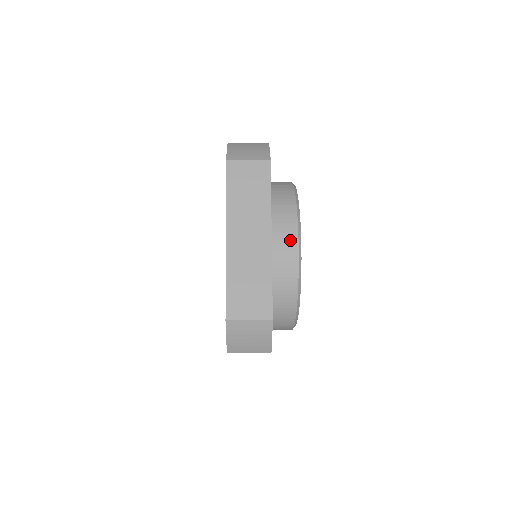
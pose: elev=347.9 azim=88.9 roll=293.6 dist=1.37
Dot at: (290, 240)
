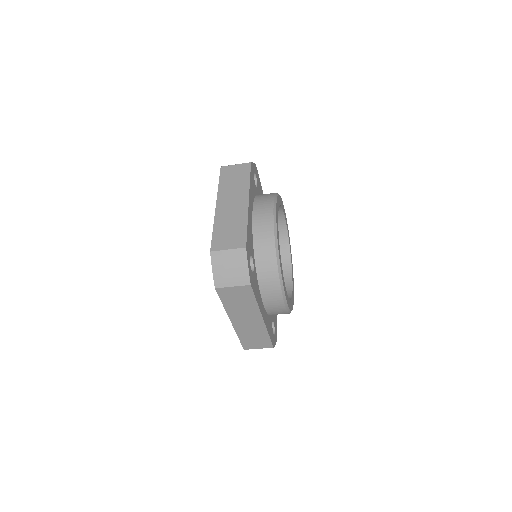
Dot at: (267, 210)
